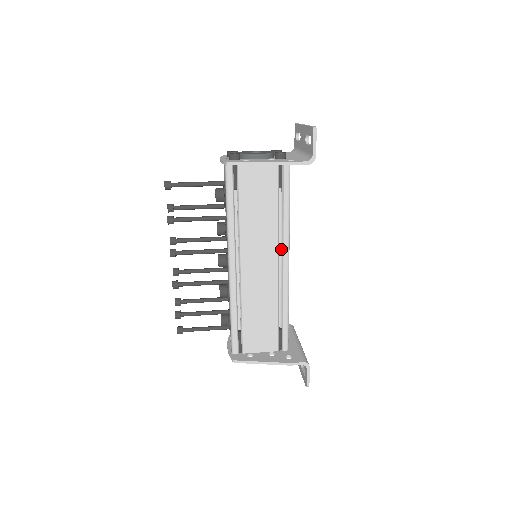
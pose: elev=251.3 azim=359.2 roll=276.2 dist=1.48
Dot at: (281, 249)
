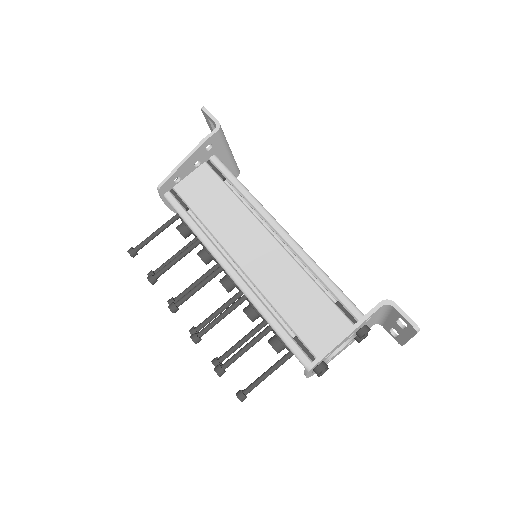
Dot at: (268, 226)
